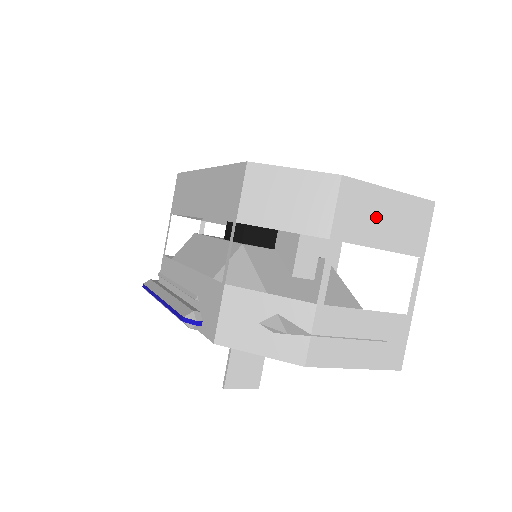
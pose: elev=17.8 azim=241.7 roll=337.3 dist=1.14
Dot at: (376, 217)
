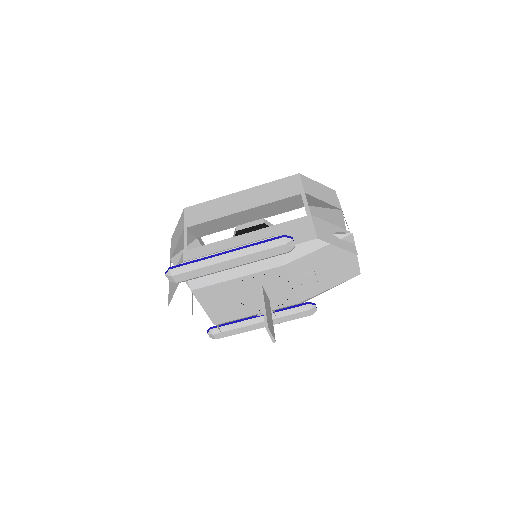
Dot at: occluded
